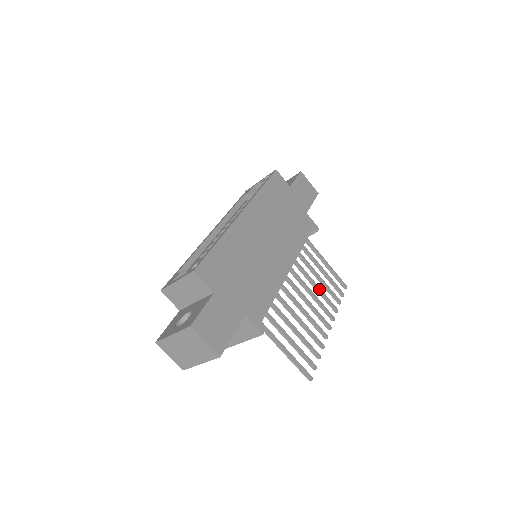
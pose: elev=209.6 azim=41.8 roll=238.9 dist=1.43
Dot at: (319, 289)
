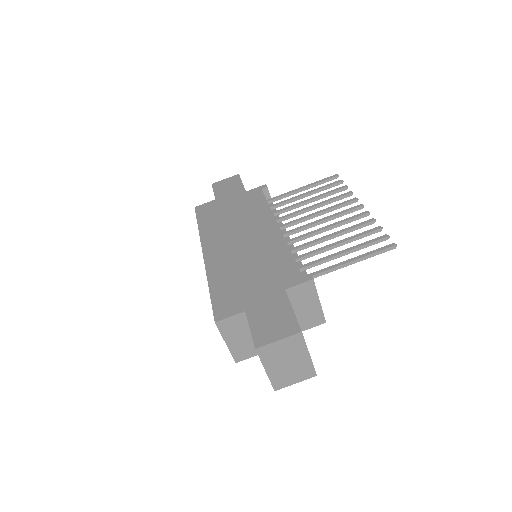
Dot at: (319, 204)
